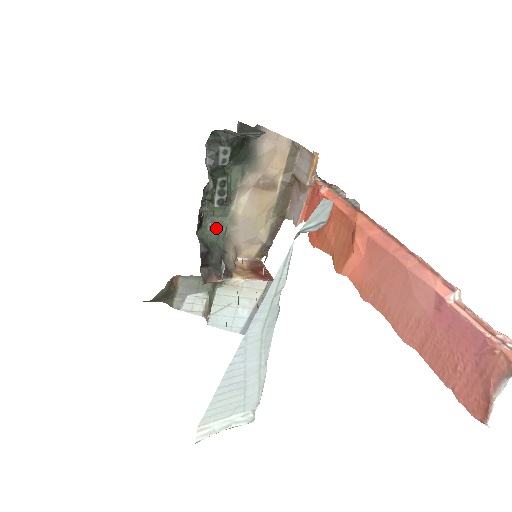
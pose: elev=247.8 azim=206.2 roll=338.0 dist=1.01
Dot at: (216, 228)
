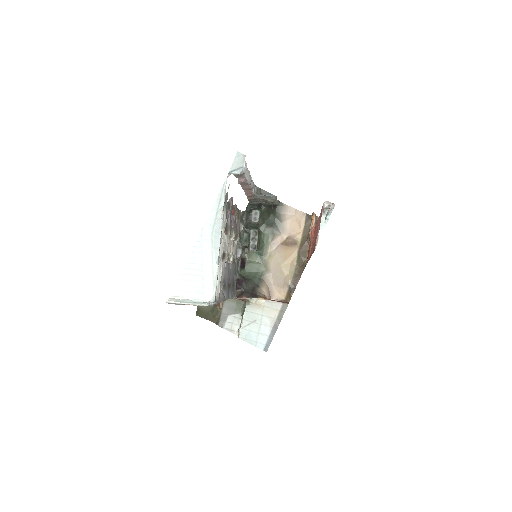
Dot at: (255, 272)
